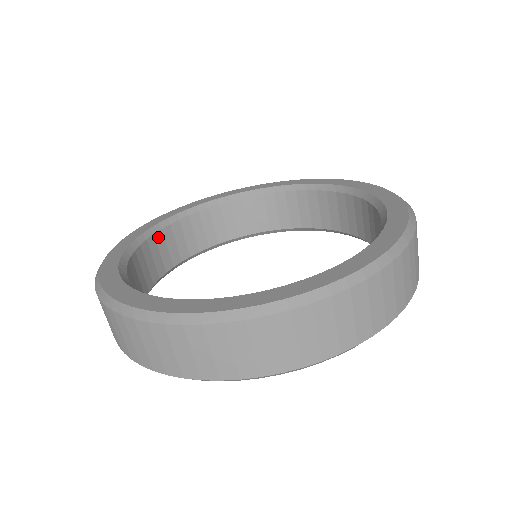
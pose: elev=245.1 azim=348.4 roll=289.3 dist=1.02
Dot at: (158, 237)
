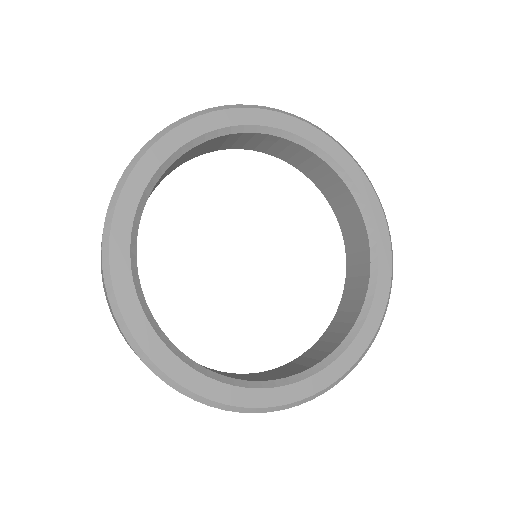
Dot at: (165, 172)
